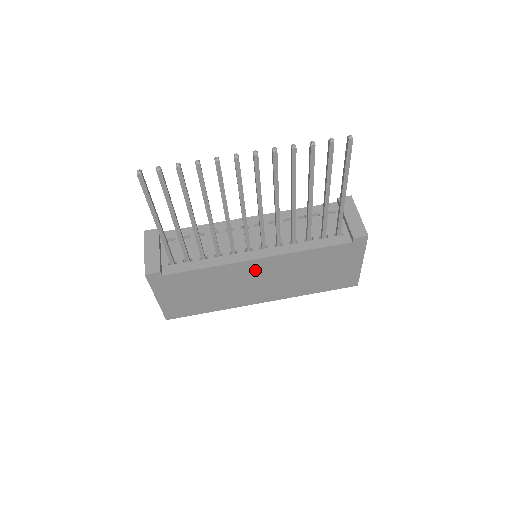
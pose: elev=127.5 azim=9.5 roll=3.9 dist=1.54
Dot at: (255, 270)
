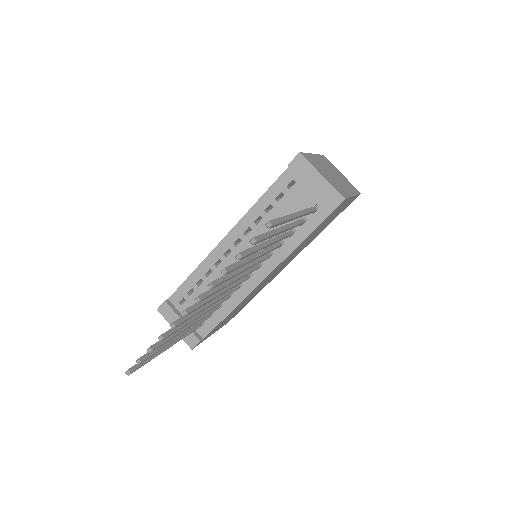
Dot at: (266, 279)
